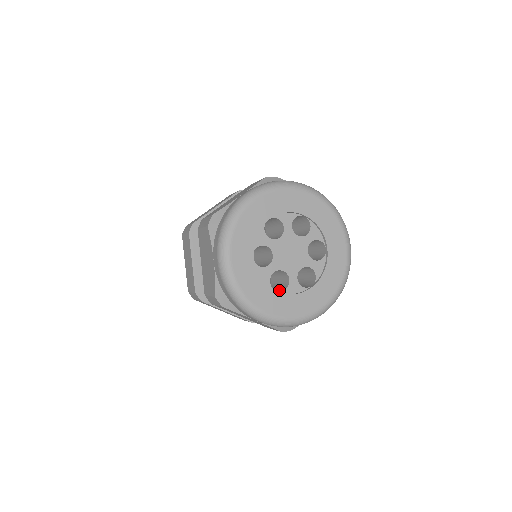
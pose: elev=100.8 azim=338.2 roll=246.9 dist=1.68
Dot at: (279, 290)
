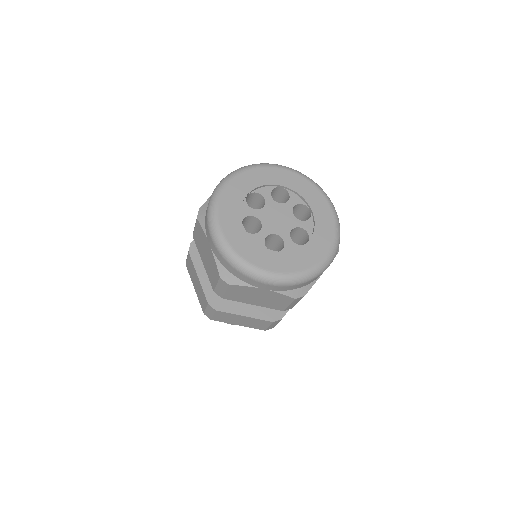
Dot at: occluded
